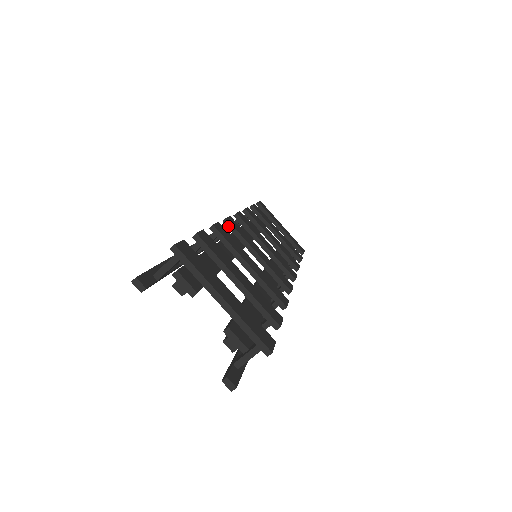
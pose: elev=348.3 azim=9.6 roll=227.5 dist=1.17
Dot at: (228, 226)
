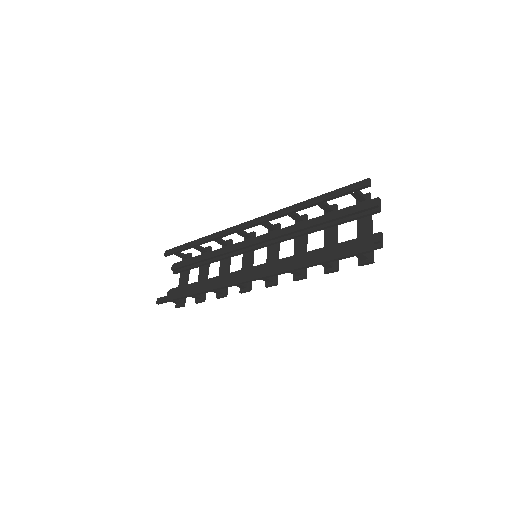
Dot at: (279, 227)
